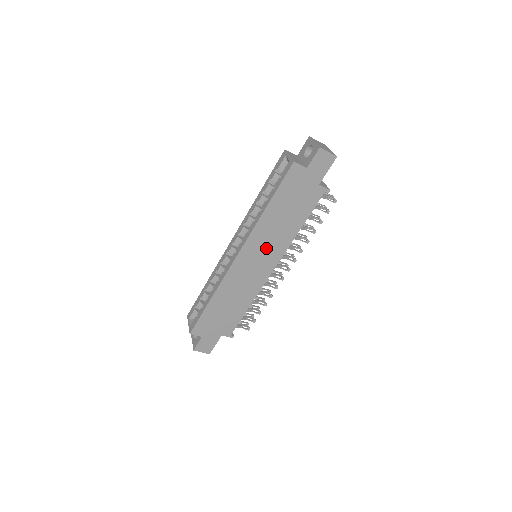
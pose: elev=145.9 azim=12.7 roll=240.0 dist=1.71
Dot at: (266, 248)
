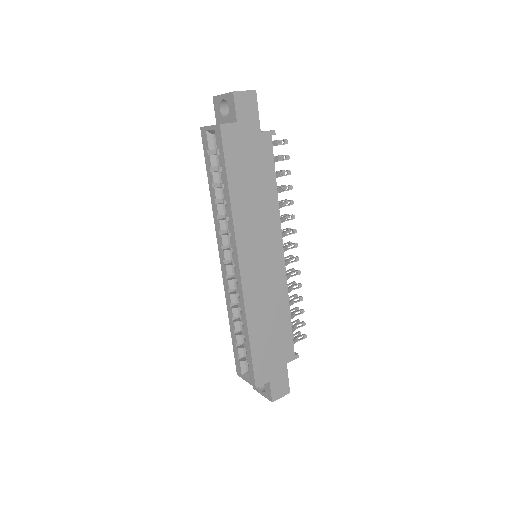
Dot at: (260, 237)
